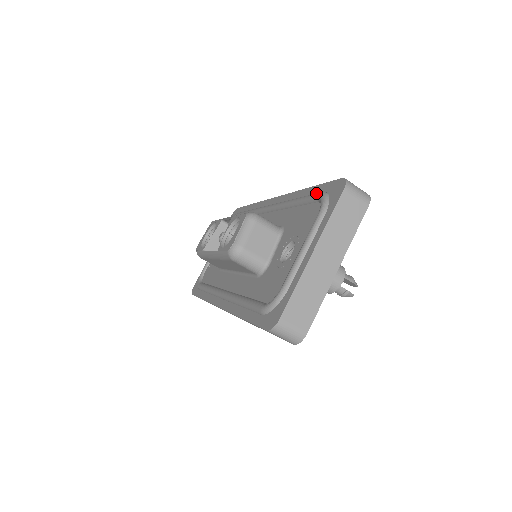
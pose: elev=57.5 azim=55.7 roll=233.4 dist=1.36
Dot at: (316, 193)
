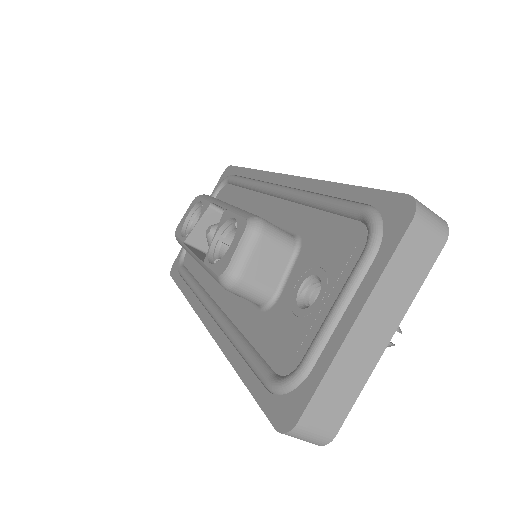
Dot at: (358, 205)
